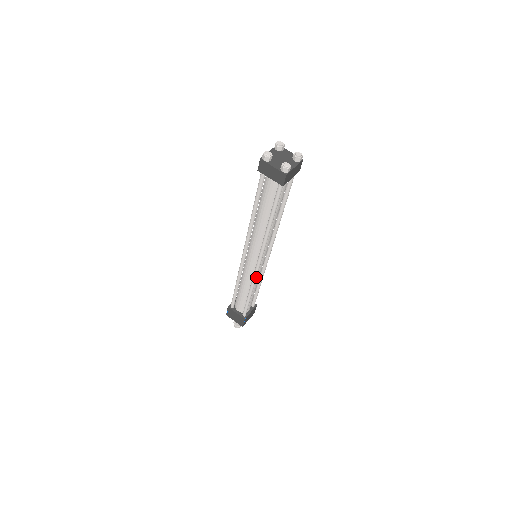
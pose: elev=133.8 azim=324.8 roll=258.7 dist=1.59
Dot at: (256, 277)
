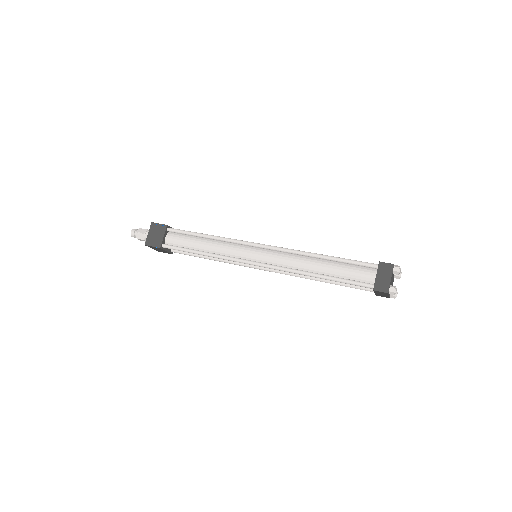
Dot at: (241, 264)
